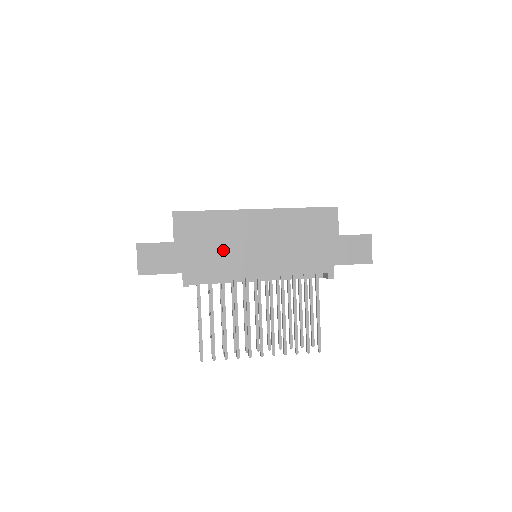
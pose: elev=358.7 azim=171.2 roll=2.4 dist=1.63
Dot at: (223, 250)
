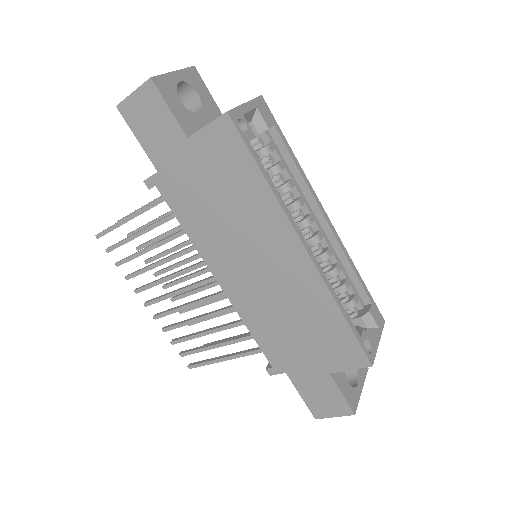
Dot at: (220, 219)
